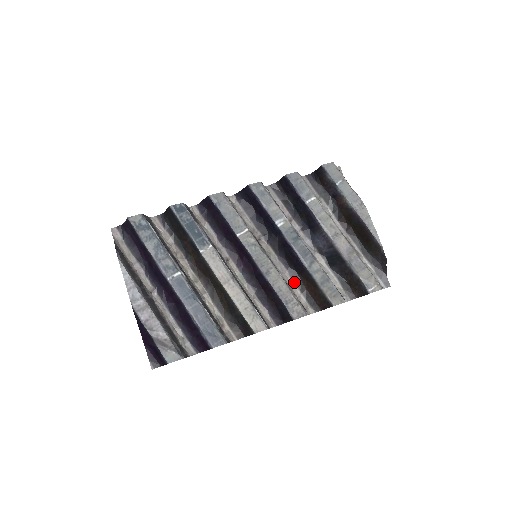
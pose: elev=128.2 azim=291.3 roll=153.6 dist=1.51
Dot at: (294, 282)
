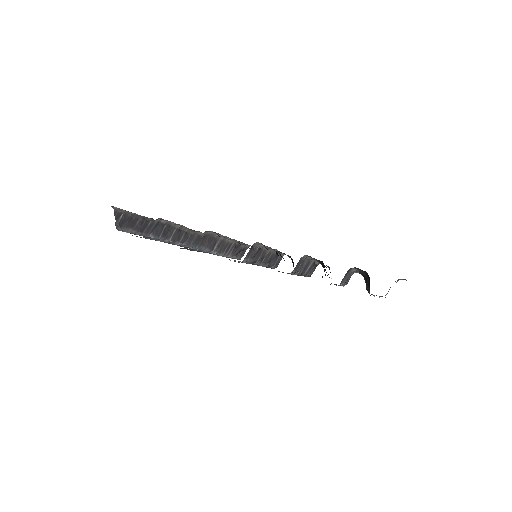
Dot at: occluded
